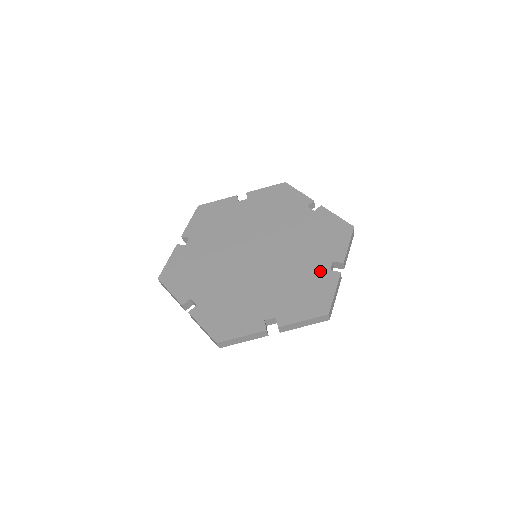
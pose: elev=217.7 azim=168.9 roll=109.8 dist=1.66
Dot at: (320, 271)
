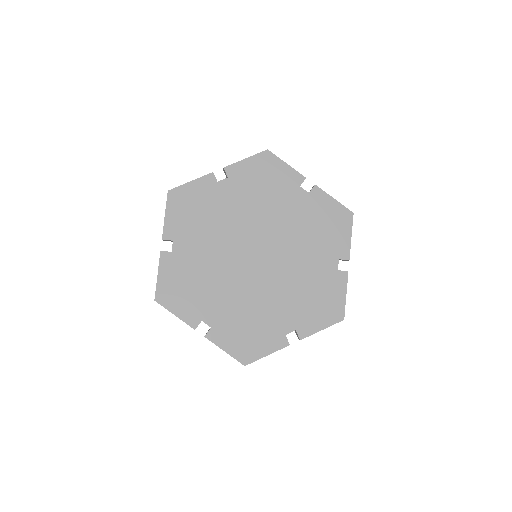
Dot at: (328, 272)
